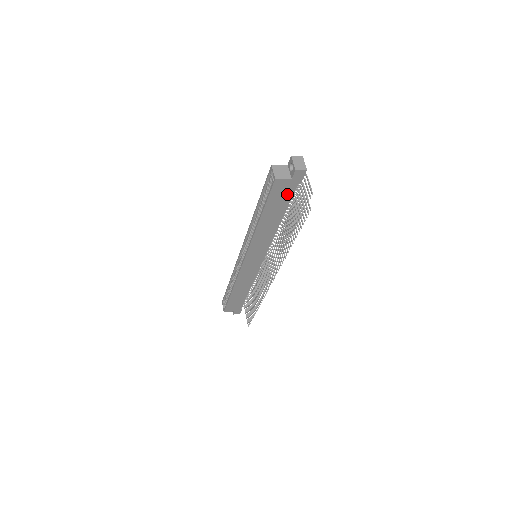
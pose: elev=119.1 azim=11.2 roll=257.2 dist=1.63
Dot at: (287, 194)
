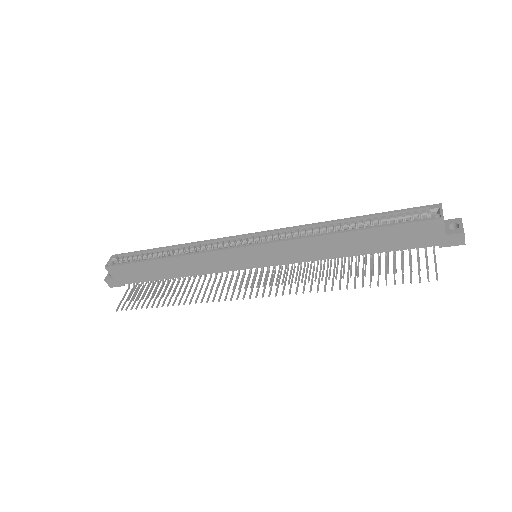
Dot at: (412, 242)
